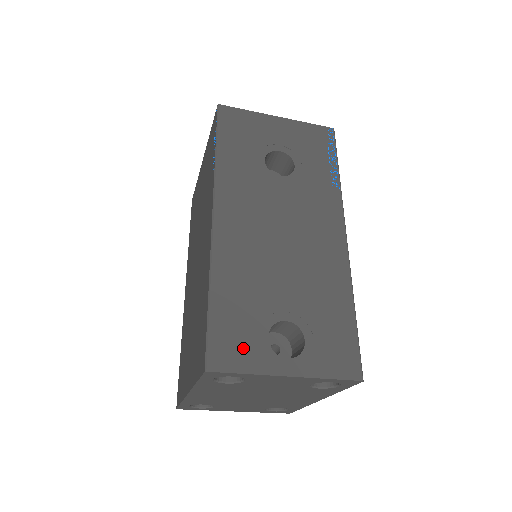
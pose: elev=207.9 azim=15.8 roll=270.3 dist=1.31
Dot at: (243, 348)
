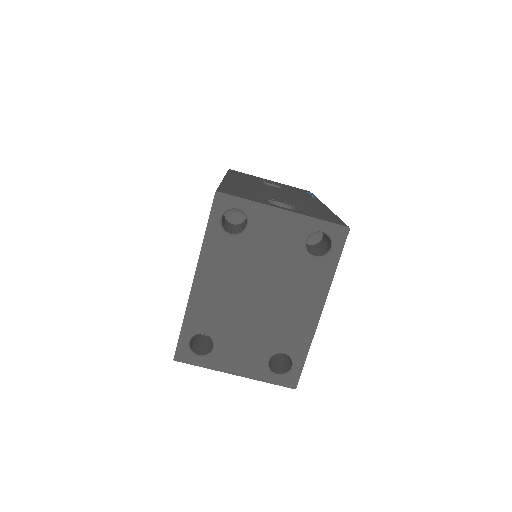
Dot at: (246, 196)
